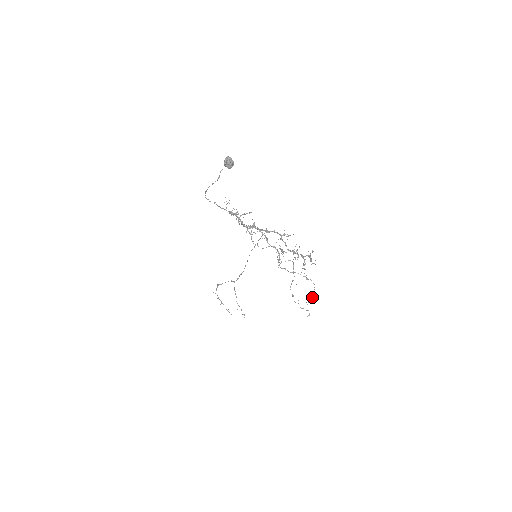
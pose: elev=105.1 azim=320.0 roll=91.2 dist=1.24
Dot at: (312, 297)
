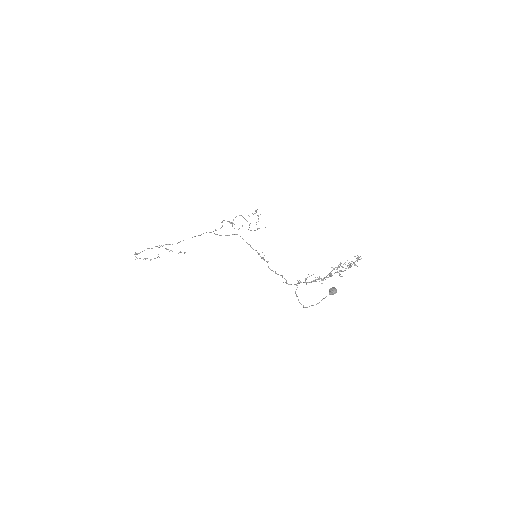
Dot at: occluded
